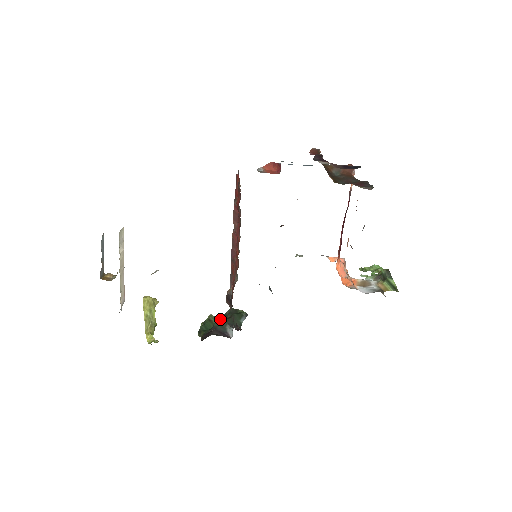
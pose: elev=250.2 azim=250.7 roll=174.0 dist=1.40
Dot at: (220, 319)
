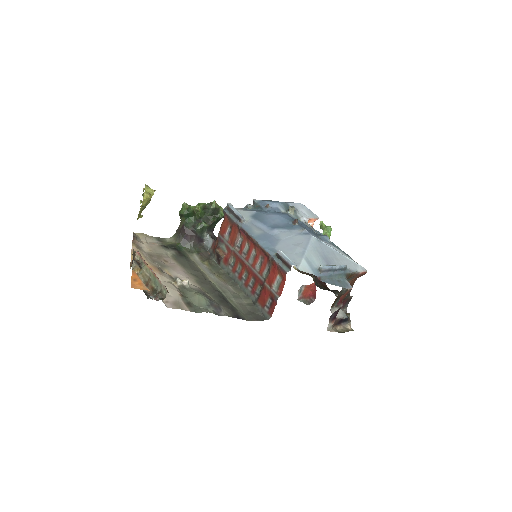
Dot at: (203, 225)
